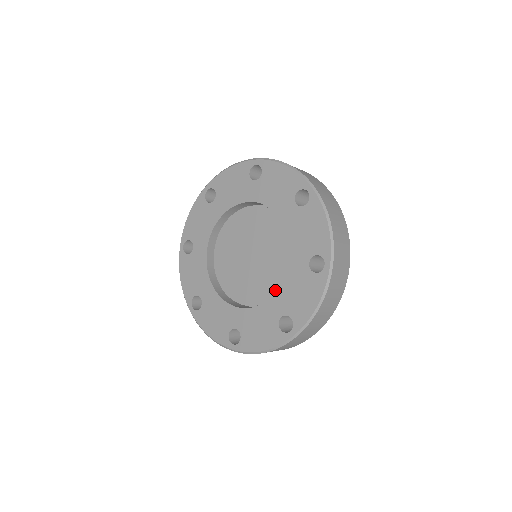
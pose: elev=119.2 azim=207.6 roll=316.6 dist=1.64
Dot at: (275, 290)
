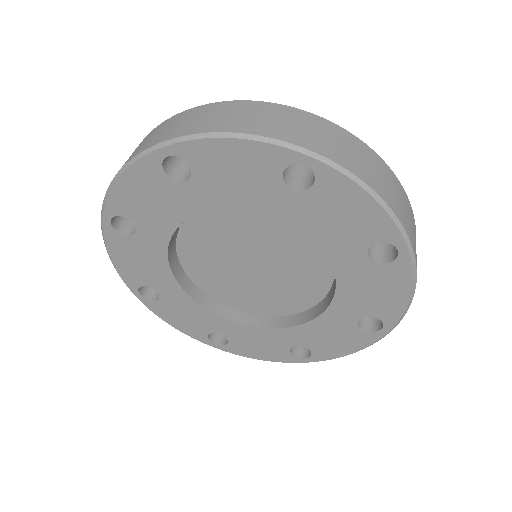
Dot at: (323, 290)
